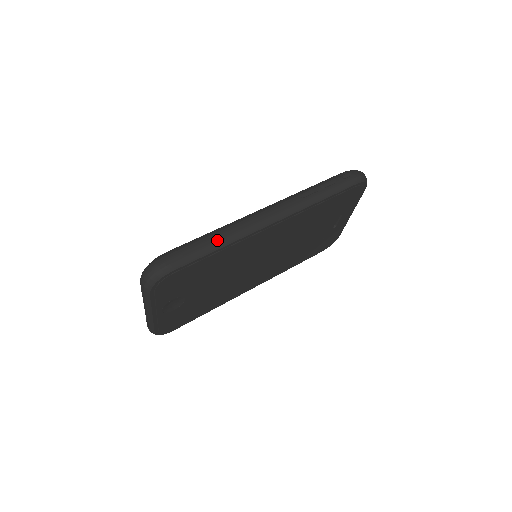
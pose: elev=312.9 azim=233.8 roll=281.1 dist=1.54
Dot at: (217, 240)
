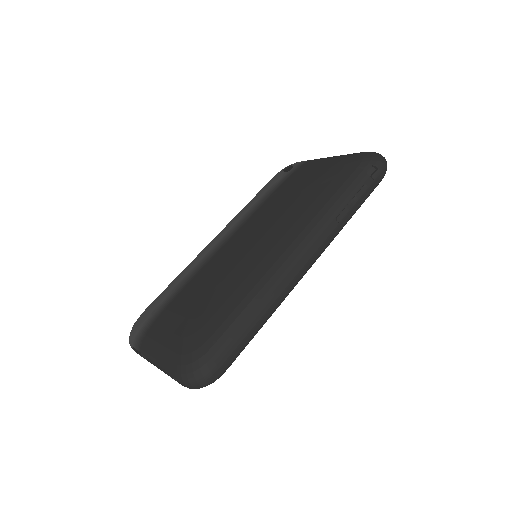
Dot at: (265, 315)
